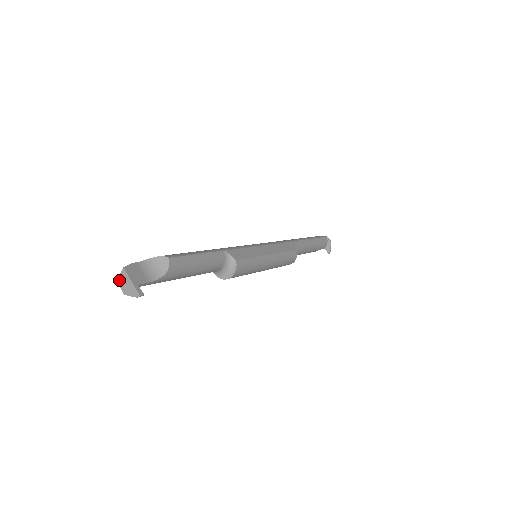
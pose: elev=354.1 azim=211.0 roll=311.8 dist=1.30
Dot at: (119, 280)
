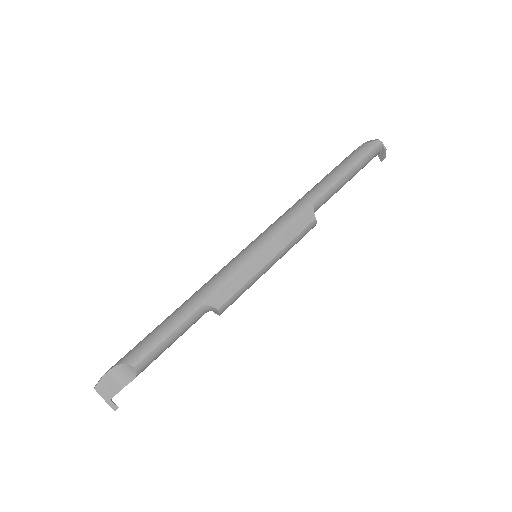
Dot at: occluded
